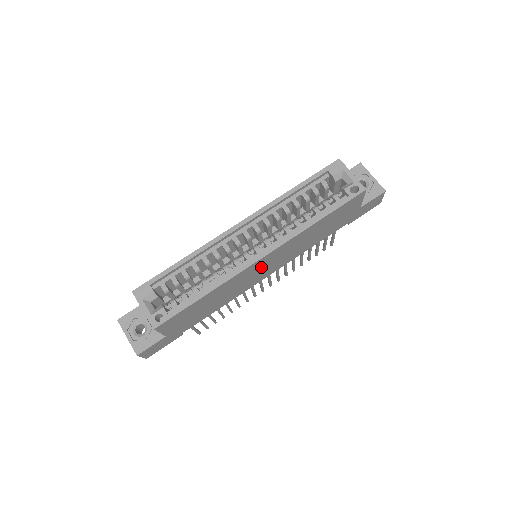
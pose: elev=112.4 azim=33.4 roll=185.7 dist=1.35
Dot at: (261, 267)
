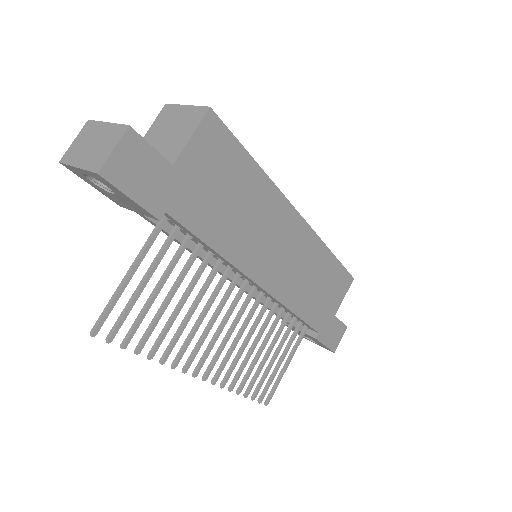
Dot at: (283, 238)
